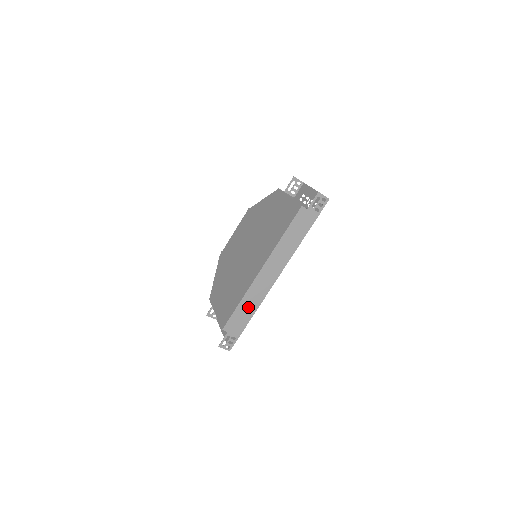
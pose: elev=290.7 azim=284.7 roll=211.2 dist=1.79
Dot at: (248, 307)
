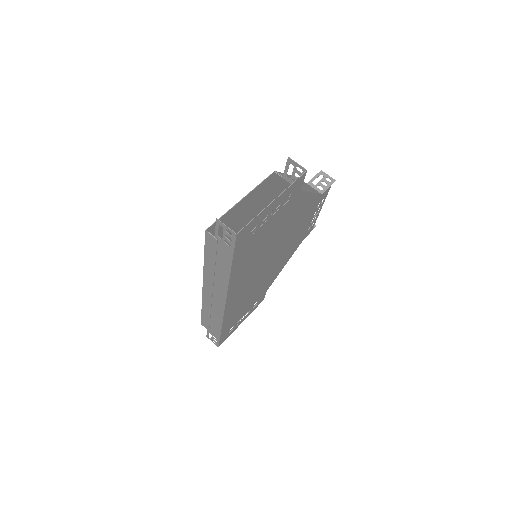
Dot at: (212, 317)
